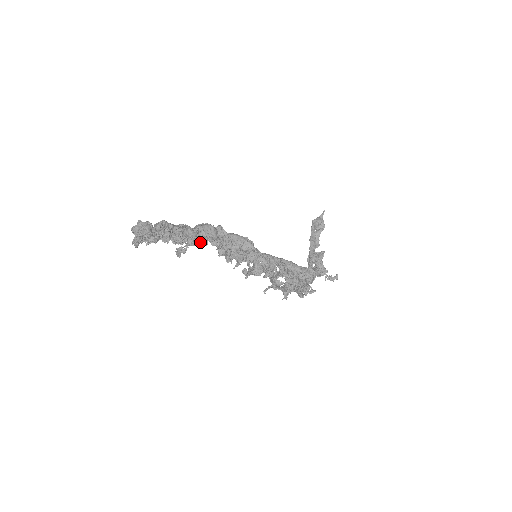
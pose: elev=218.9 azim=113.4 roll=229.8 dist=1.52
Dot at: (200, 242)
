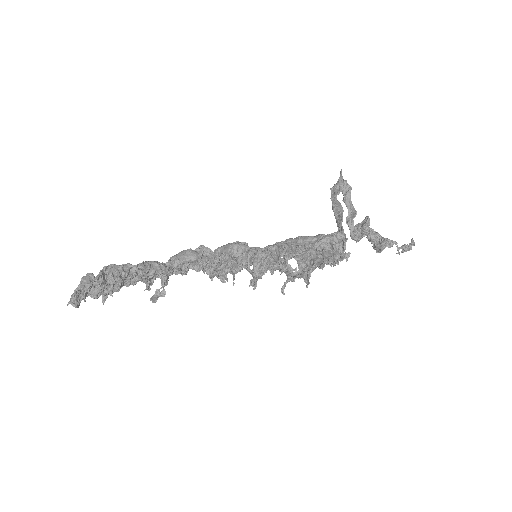
Dot at: (177, 274)
